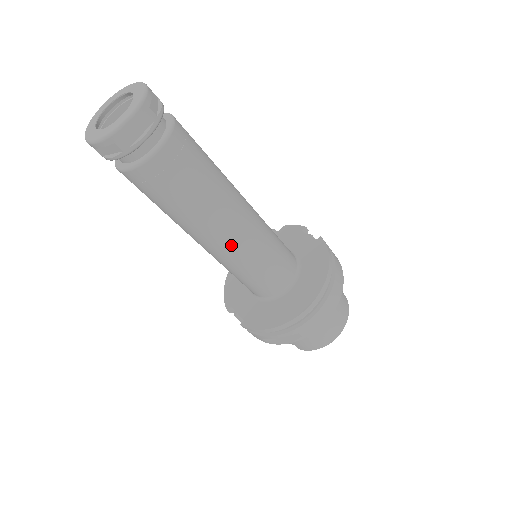
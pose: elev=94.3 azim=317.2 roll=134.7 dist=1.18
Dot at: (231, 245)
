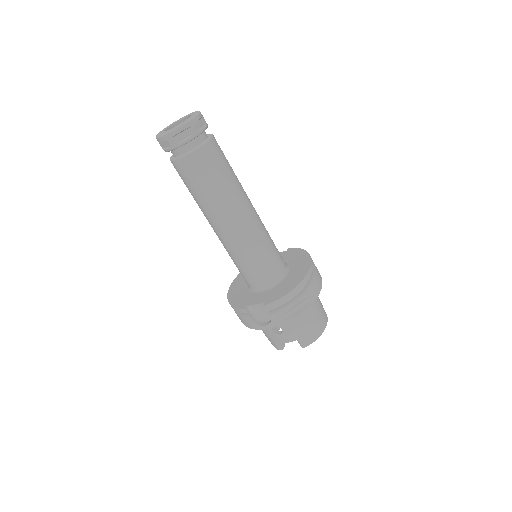
Dot at: (251, 222)
